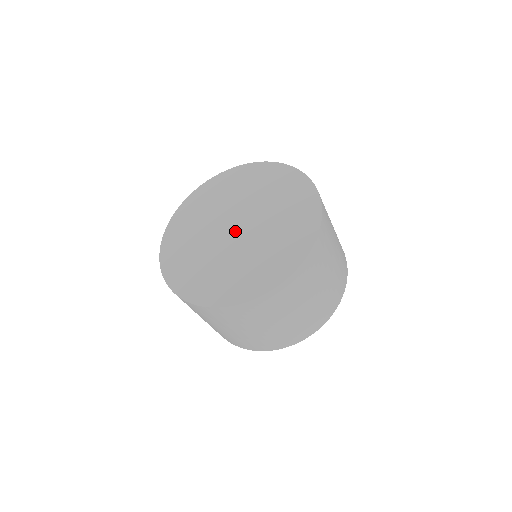
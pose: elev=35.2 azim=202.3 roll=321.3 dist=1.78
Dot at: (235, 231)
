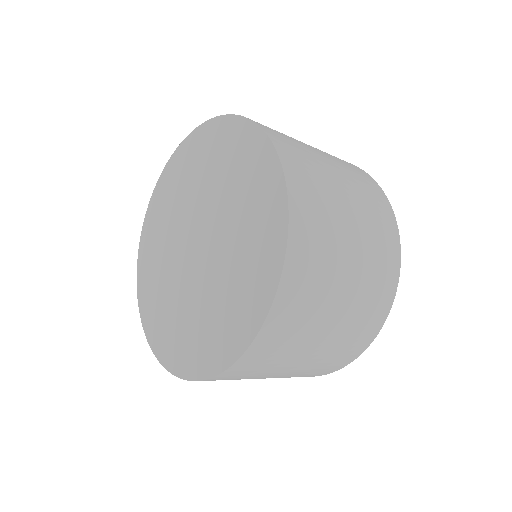
Dot at: (198, 248)
